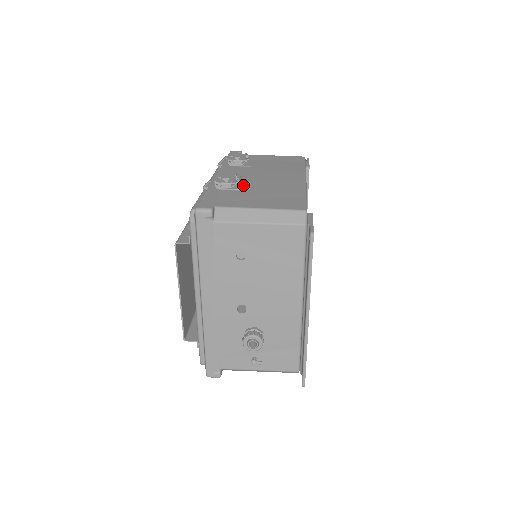
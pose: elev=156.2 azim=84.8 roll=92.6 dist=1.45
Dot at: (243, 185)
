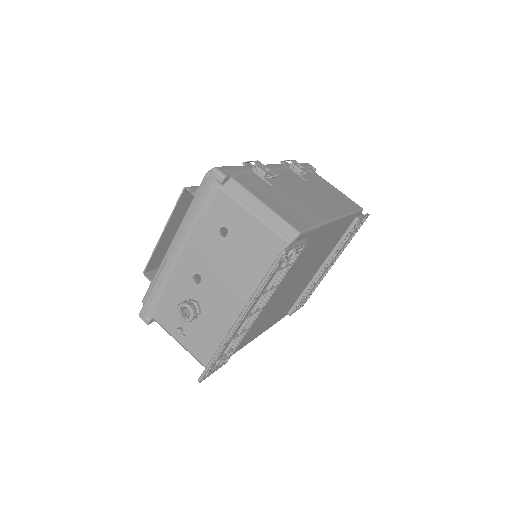
Dot at: (278, 184)
